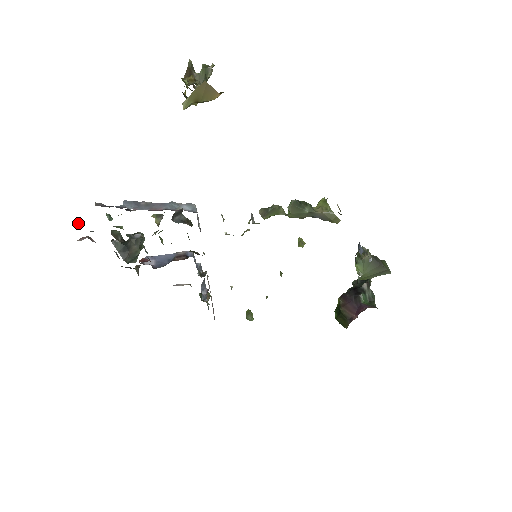
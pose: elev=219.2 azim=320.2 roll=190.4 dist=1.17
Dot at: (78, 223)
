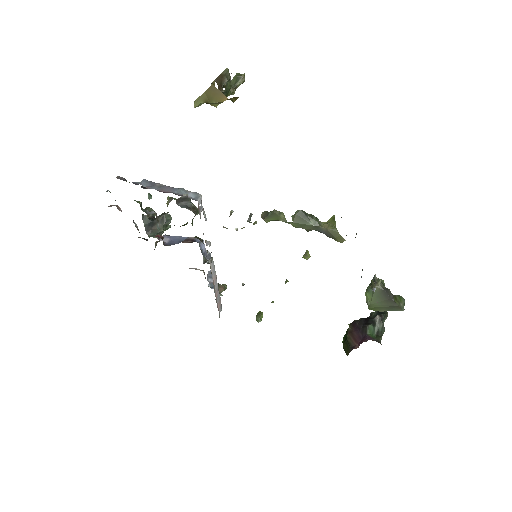
Dot at: (107, 191)
